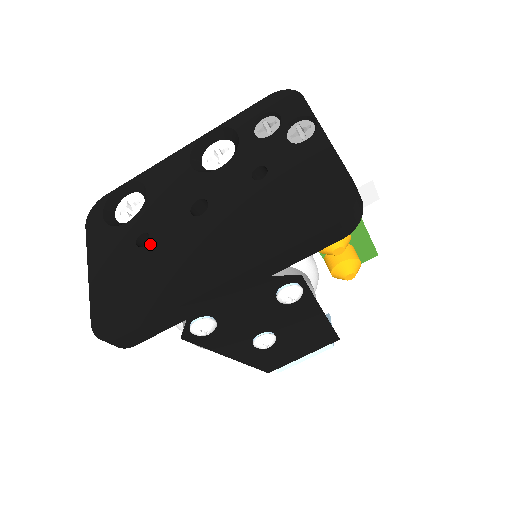
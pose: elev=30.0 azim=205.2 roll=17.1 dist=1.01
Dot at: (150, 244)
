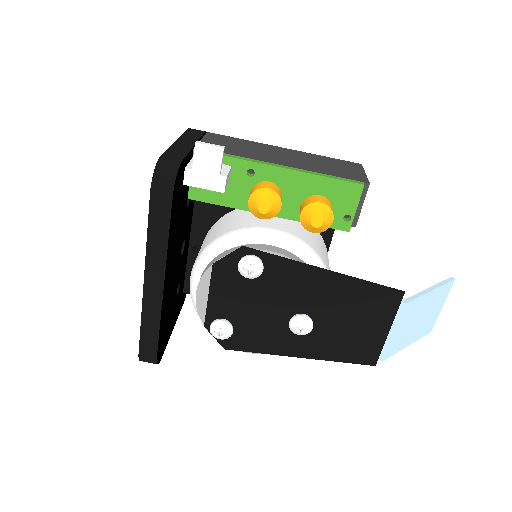
Dot at: occluded
